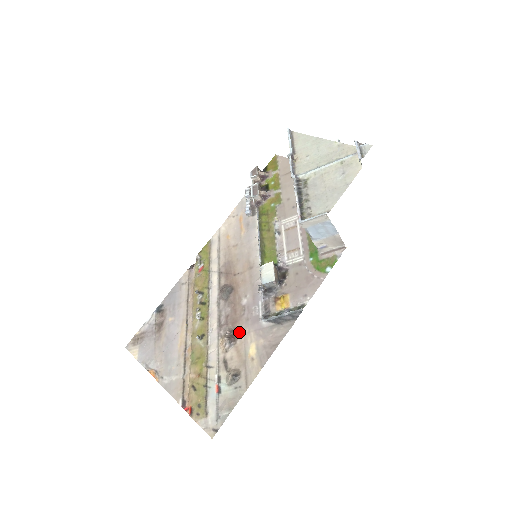
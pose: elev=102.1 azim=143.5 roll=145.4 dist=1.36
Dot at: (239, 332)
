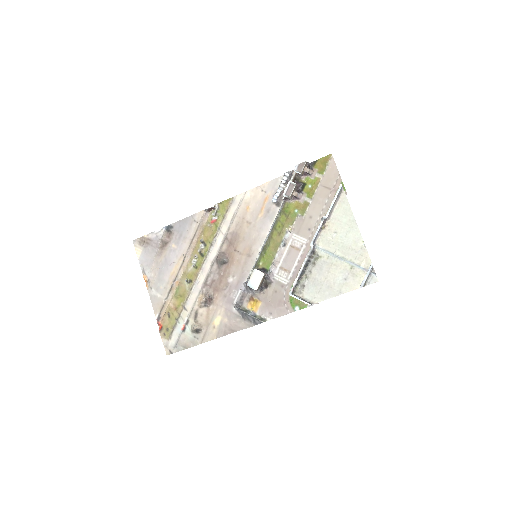
Dot at: (215, 300)
